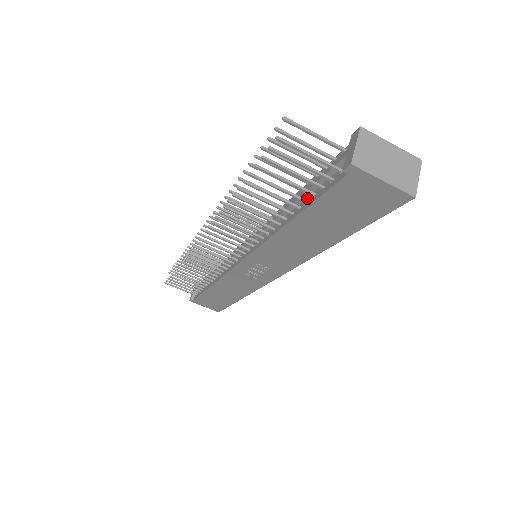
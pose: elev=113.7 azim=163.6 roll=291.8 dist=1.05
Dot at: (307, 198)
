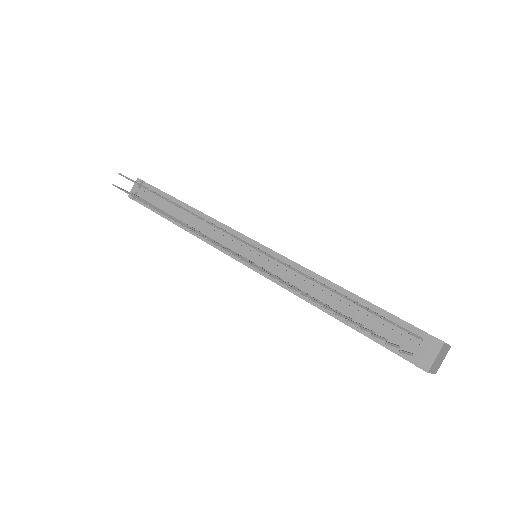
Dot at: (363, 322)
